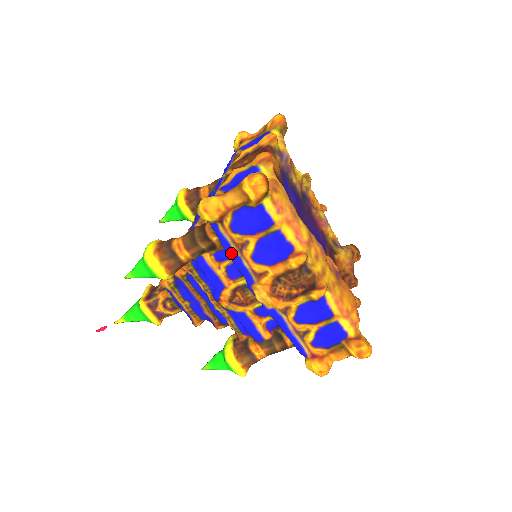
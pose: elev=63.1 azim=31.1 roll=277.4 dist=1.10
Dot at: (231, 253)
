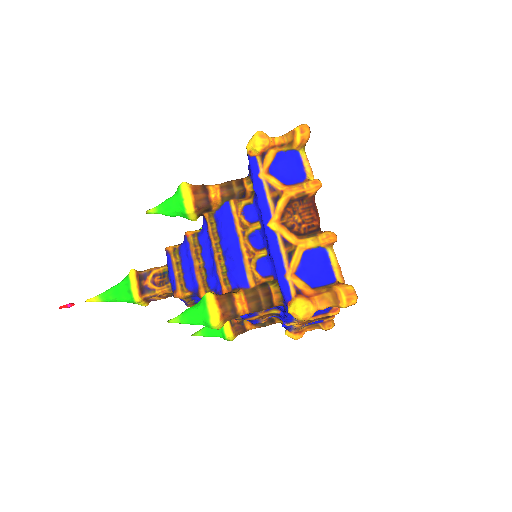
Dot at: occluded
